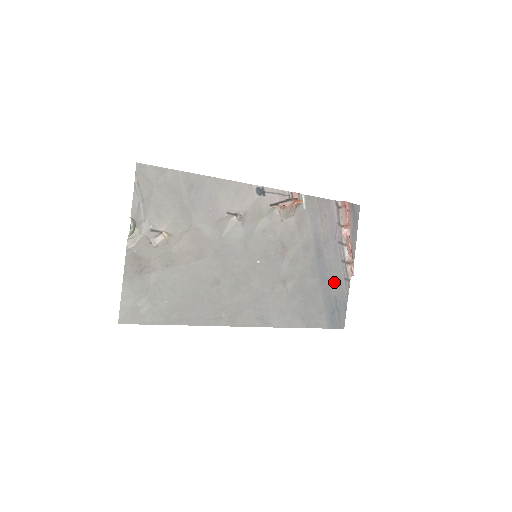
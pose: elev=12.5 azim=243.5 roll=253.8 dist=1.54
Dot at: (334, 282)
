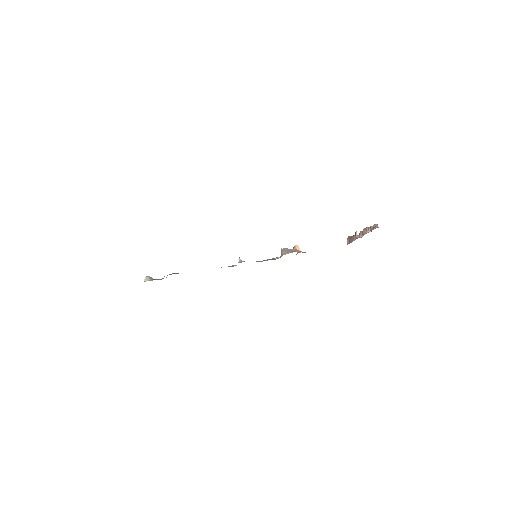
Dot at: occluded
